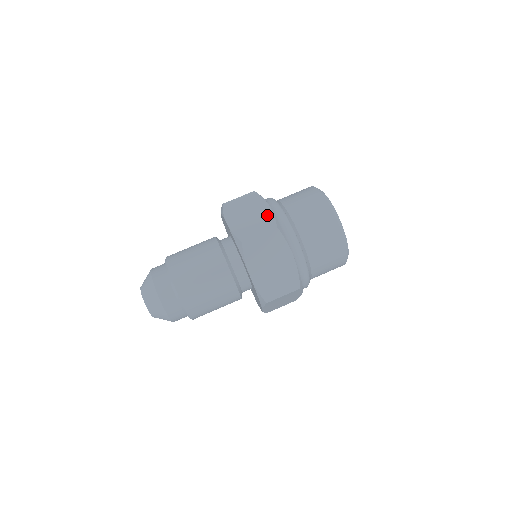
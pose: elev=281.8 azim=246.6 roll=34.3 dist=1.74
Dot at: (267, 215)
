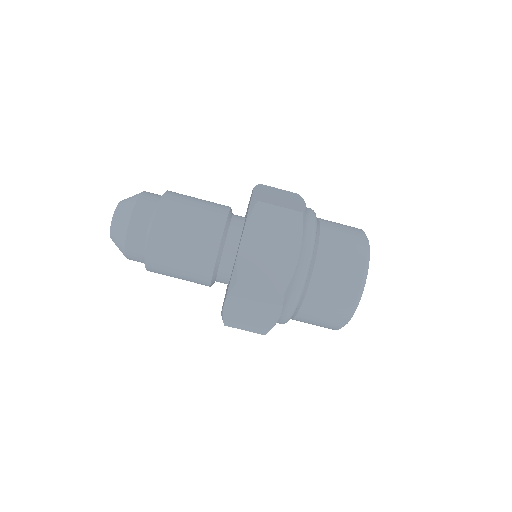
Dot at: (287, 266)
